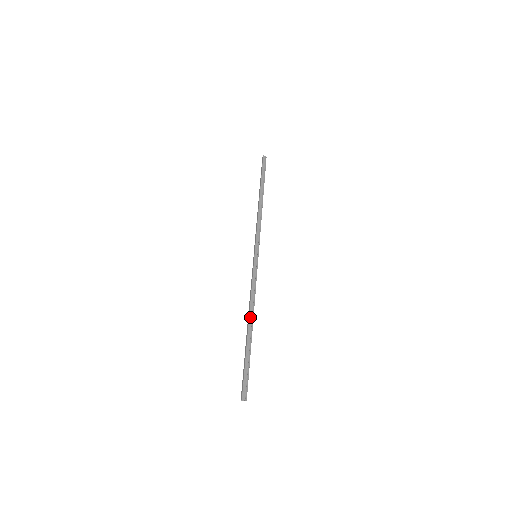
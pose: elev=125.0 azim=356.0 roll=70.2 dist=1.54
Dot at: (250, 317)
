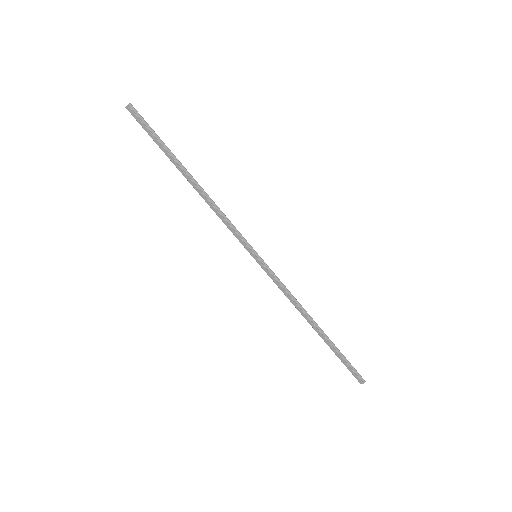
Dot at: (308, 321)
